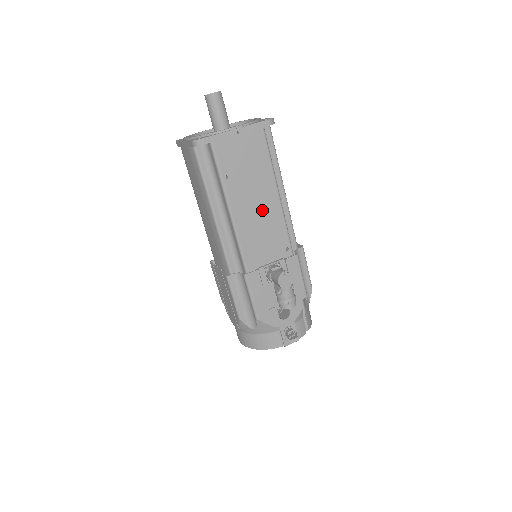
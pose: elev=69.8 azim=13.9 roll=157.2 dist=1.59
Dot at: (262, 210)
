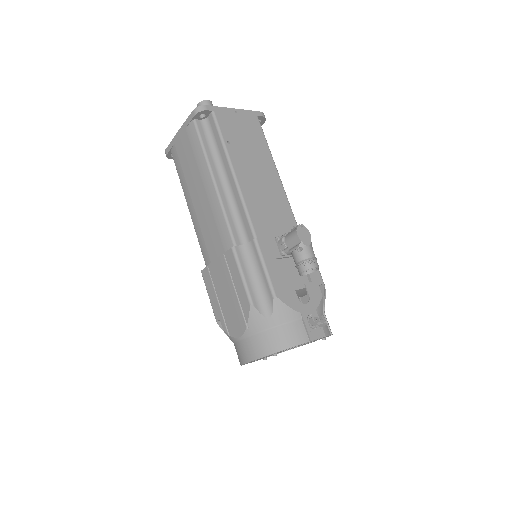
Dot at: (265, 182)
